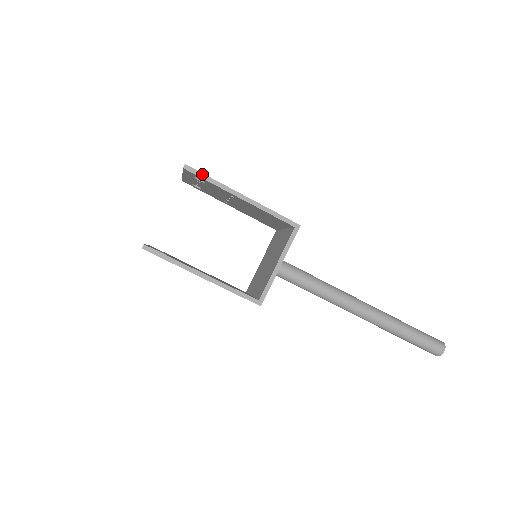
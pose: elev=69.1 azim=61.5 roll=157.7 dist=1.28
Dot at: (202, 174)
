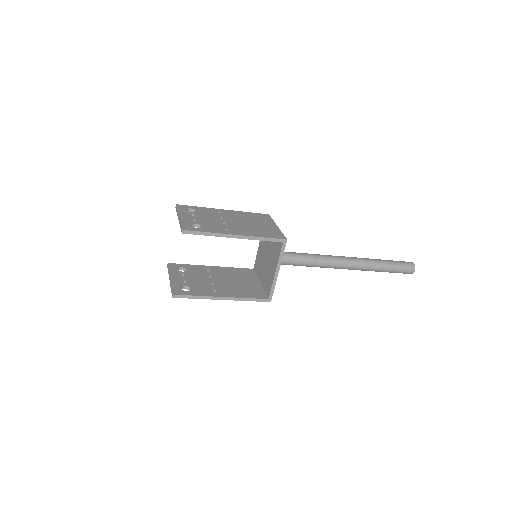
Dot at: (198, 232)
